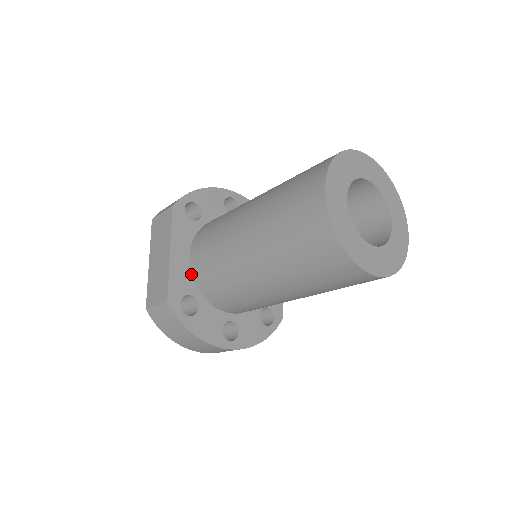
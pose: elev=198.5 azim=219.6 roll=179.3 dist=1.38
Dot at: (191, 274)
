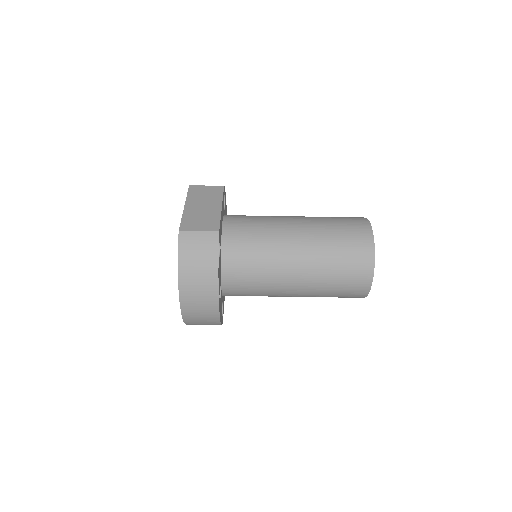
Dot at: (221, 233)
